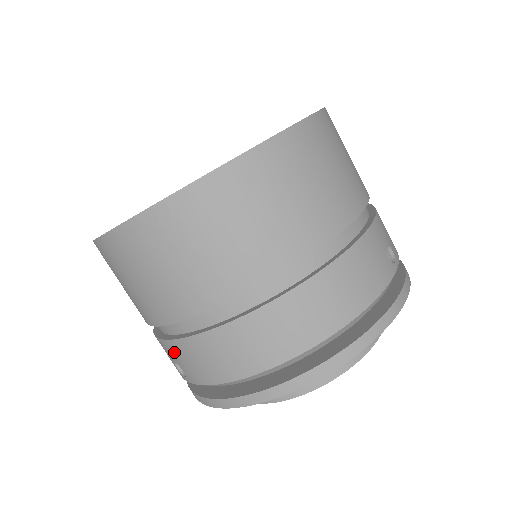
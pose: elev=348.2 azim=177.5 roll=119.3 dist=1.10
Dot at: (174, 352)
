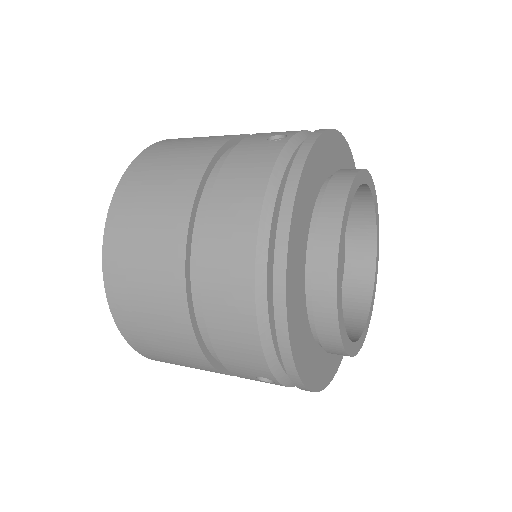
Dot at: (237, 370)
